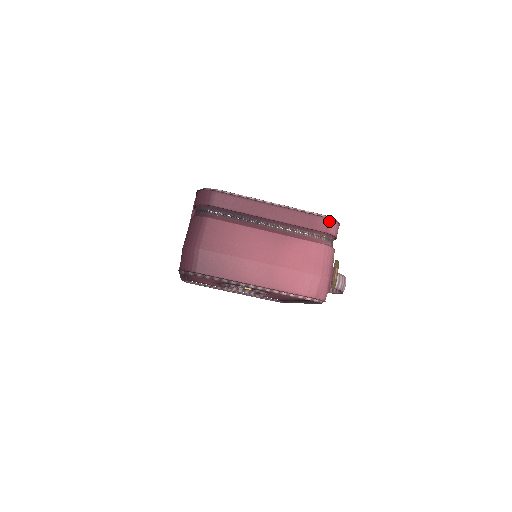
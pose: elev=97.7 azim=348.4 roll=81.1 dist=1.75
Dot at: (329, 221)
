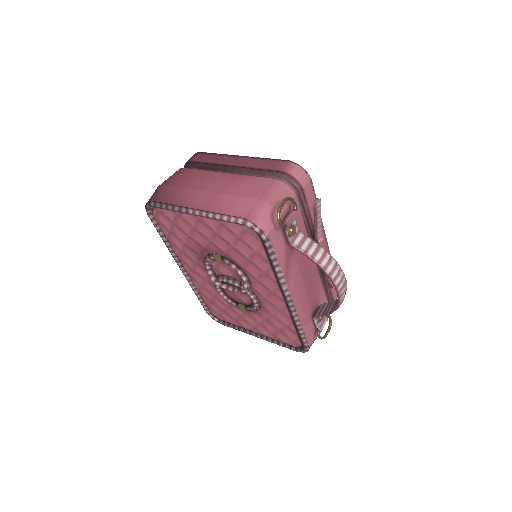
Dot at: (290, 164)
